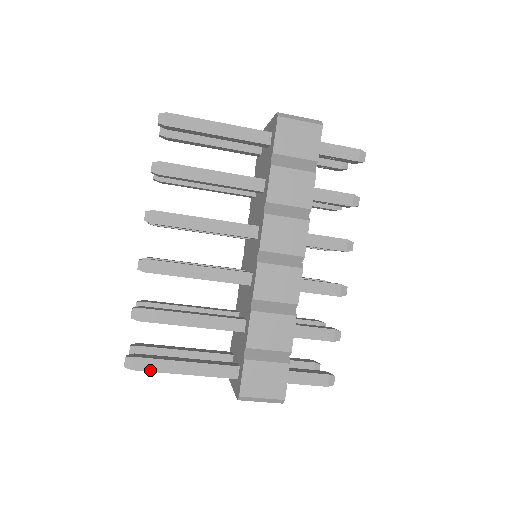
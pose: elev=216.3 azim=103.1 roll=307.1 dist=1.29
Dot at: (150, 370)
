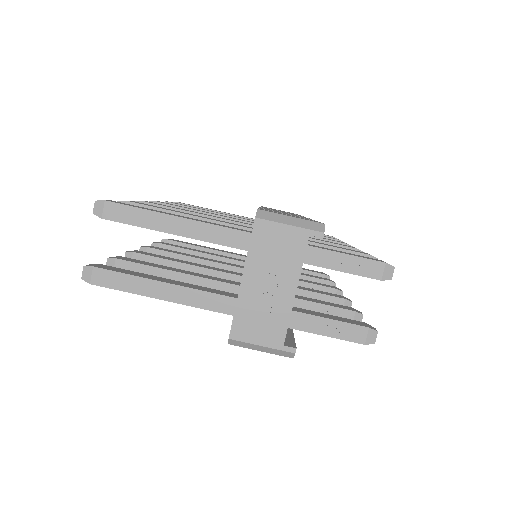
Dot at: (130, 206)
